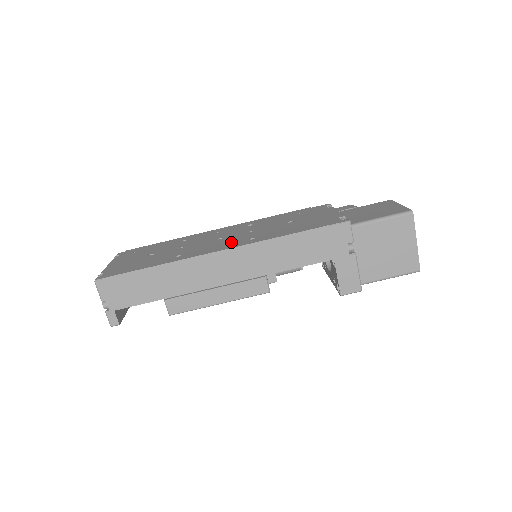
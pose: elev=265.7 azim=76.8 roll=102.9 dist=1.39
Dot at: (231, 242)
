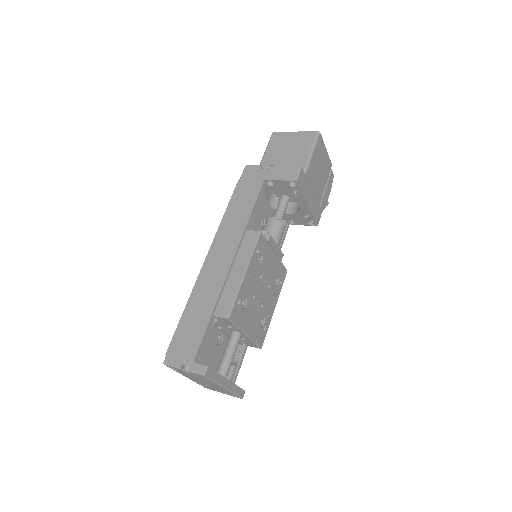
Dot at: occluded
